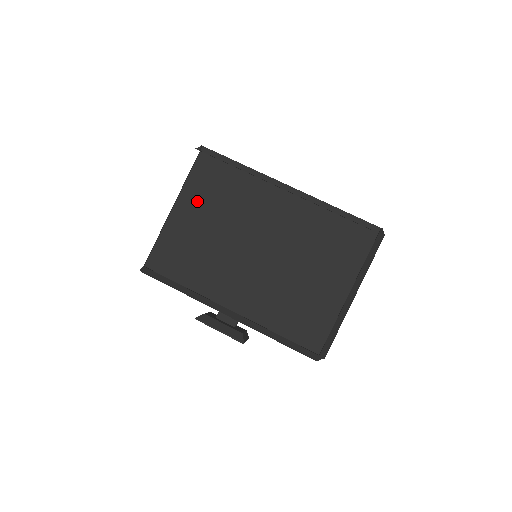
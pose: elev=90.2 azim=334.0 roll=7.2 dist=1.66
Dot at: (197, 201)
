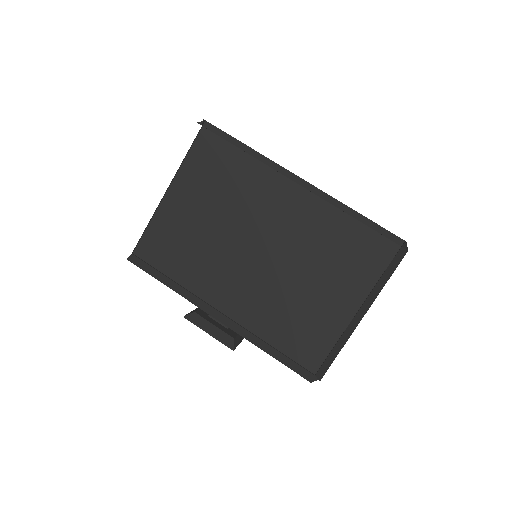
Dot at: (195, 186)
